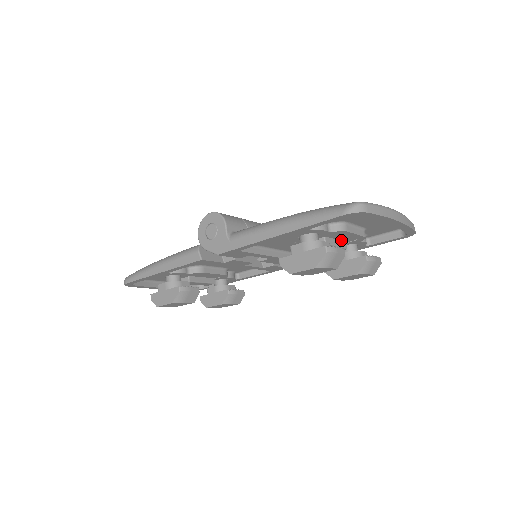
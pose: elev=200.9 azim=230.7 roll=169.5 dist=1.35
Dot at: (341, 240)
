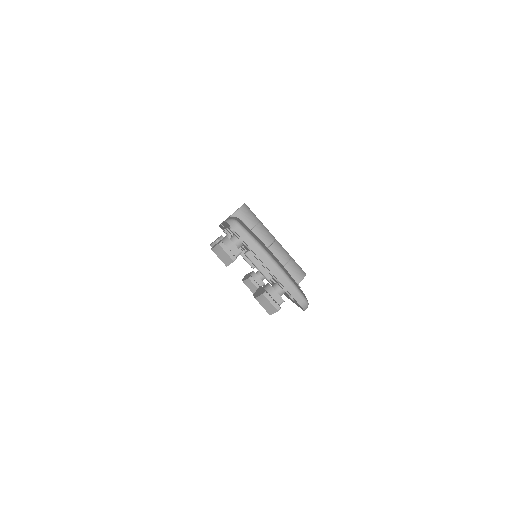
Dot at: occluded
